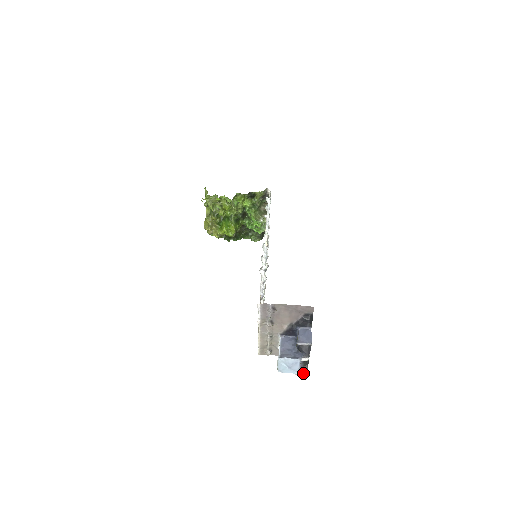
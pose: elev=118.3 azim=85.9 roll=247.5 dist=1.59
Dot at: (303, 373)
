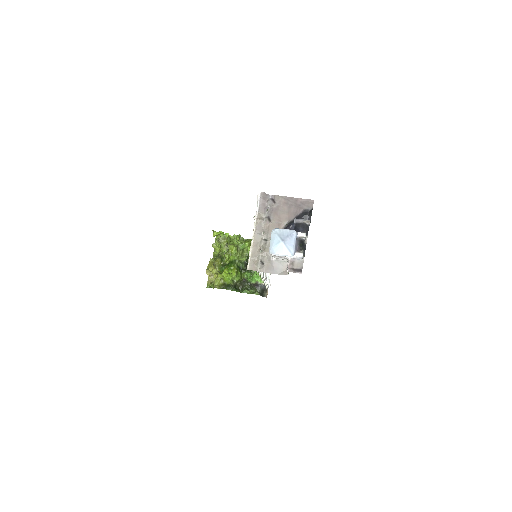
Dot at: (297, 270)
